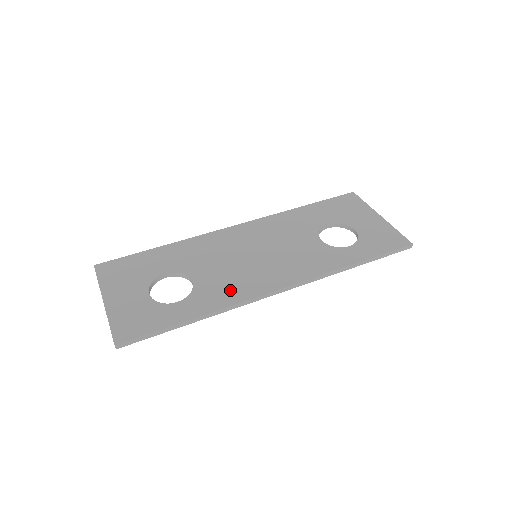
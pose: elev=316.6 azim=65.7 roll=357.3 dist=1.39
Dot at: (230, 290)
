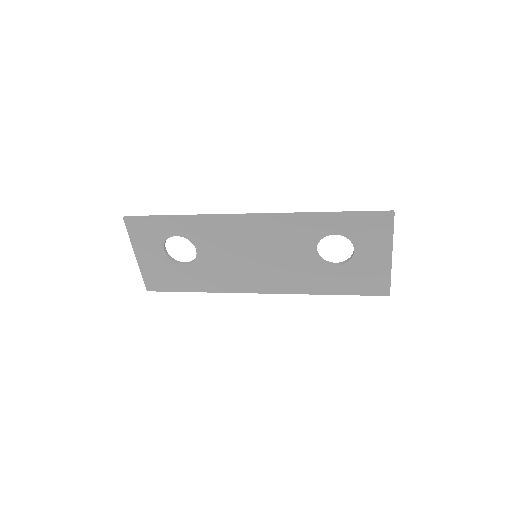
Dot at: occluded
